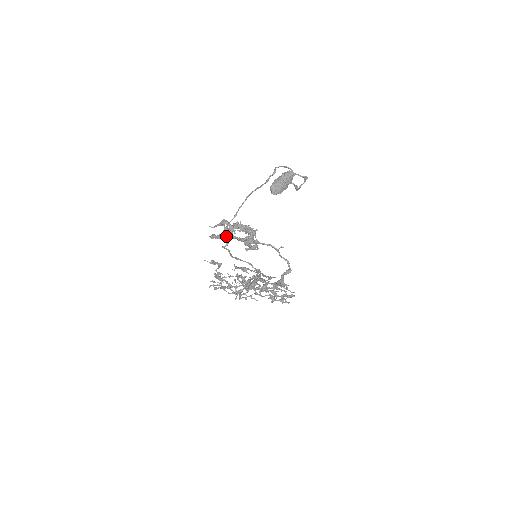
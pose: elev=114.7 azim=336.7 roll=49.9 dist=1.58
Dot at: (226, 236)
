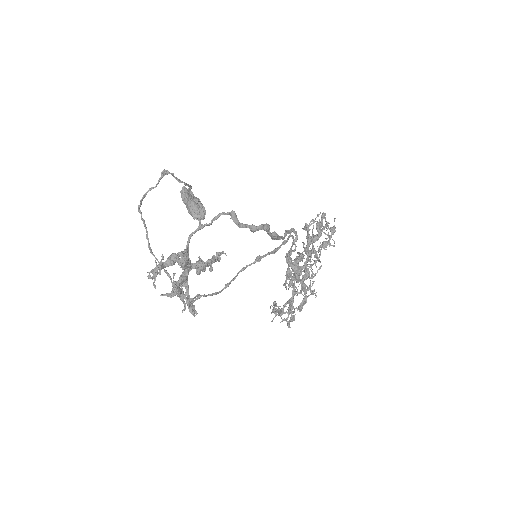
Dot at: (178, 296)
